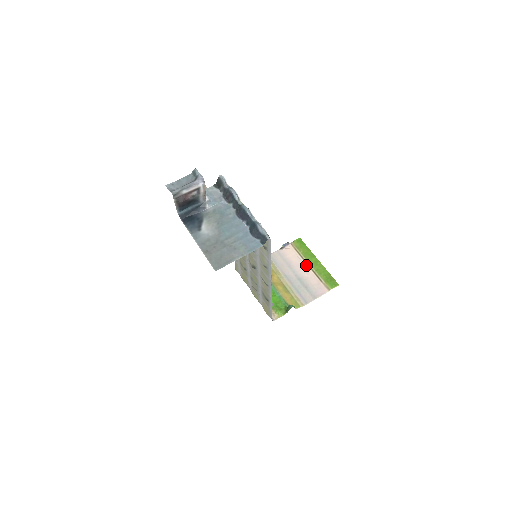
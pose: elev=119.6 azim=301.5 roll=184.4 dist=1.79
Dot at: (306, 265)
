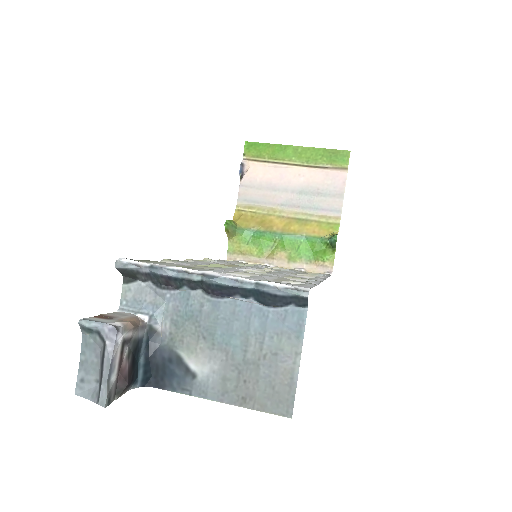
Dot at: (289, 167)
